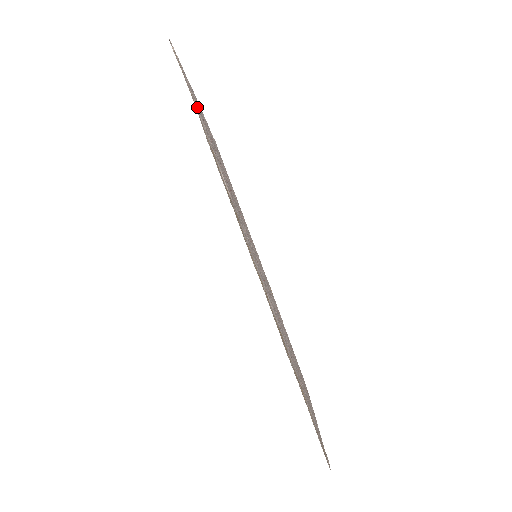
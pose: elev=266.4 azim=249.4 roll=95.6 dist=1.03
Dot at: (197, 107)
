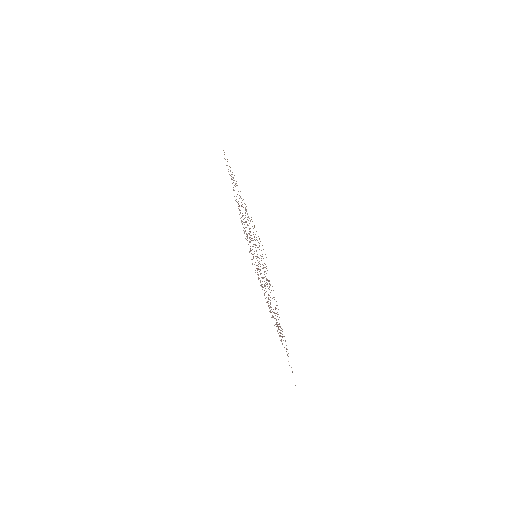
Dot at: occluded
